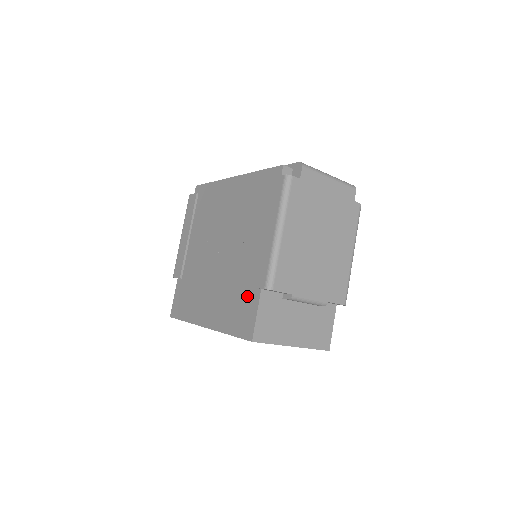
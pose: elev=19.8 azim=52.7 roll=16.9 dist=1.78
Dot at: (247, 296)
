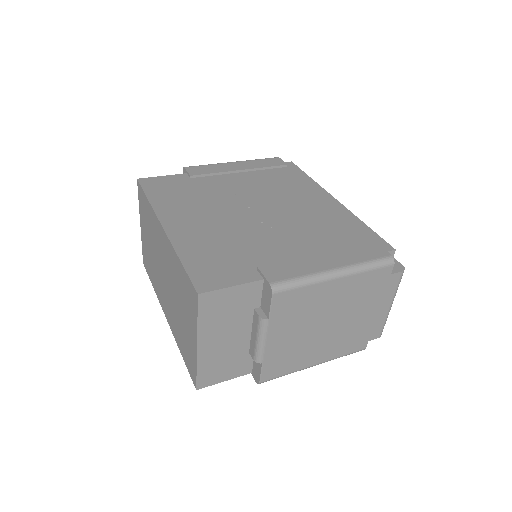
Dot at: (242, 265)
